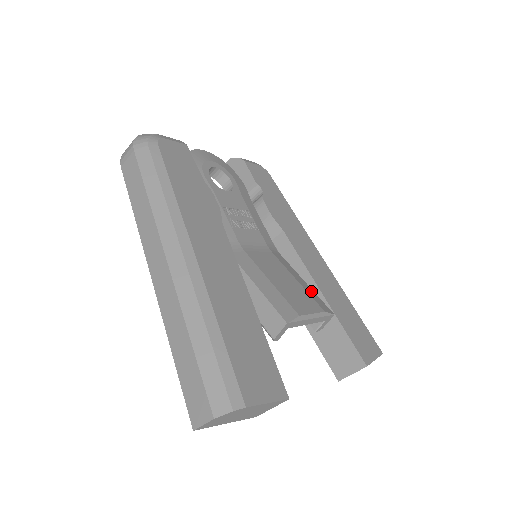
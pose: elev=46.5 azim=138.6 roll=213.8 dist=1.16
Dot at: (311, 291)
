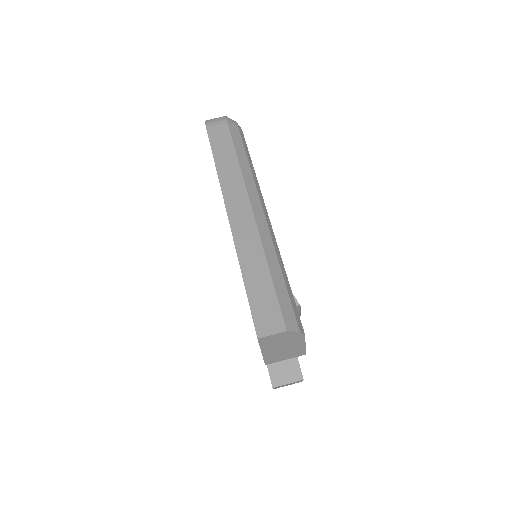
Dot at: occluded
